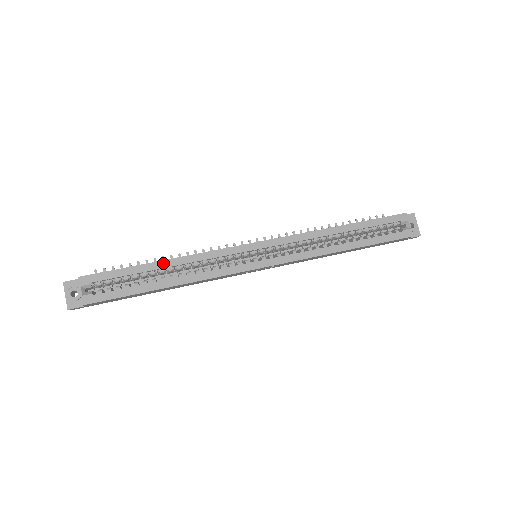
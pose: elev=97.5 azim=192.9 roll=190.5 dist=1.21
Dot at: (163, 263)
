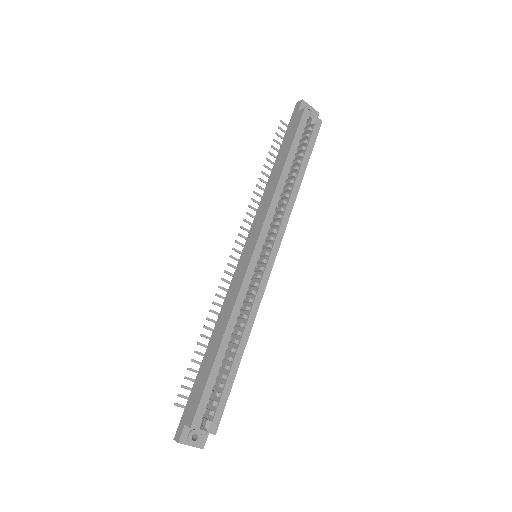
Dot at: (223, 343)
